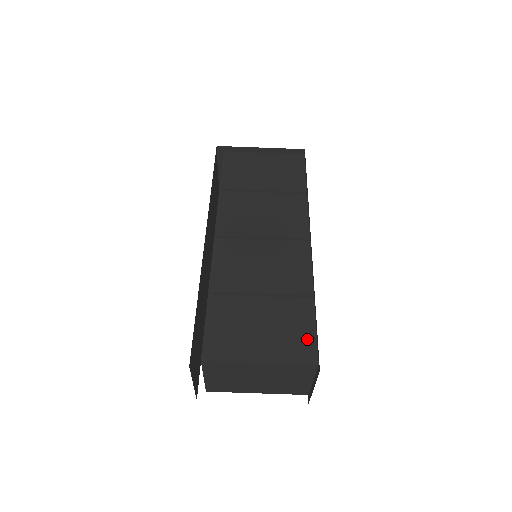
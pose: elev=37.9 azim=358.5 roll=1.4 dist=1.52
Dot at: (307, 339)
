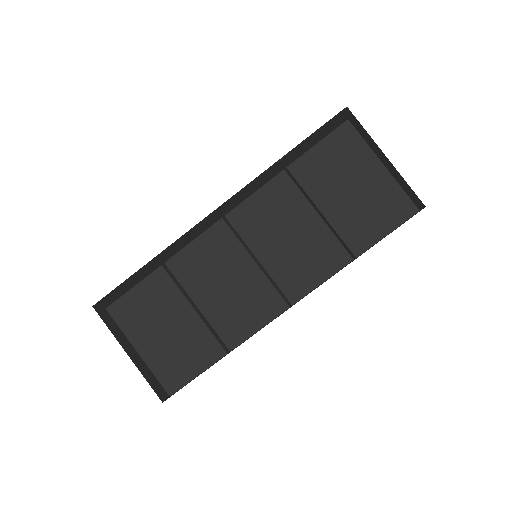
Dot at: (184, 374)
